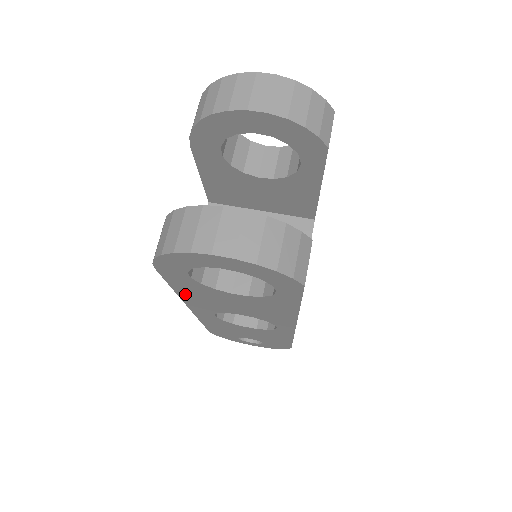
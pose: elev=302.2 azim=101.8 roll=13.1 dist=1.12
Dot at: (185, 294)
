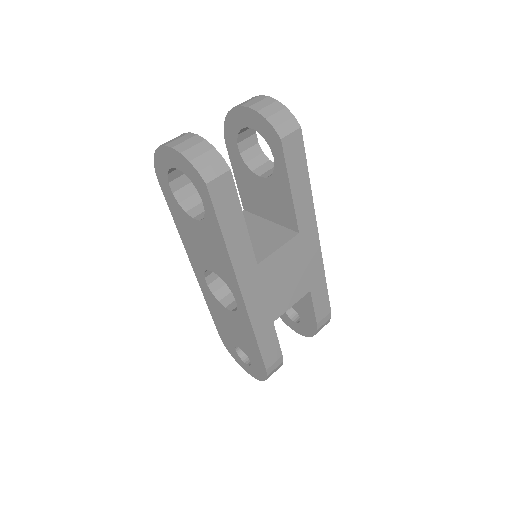
Dot at: (181, 232)
